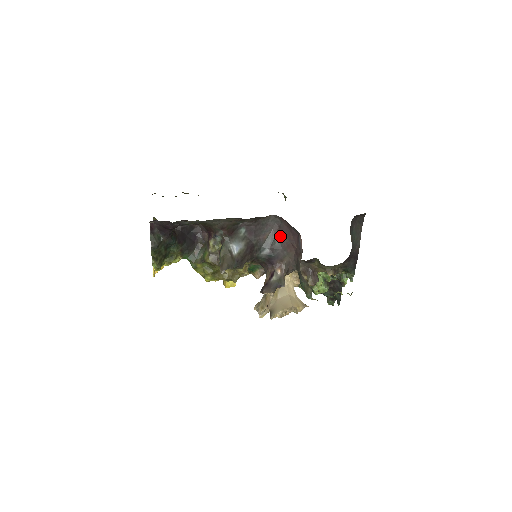
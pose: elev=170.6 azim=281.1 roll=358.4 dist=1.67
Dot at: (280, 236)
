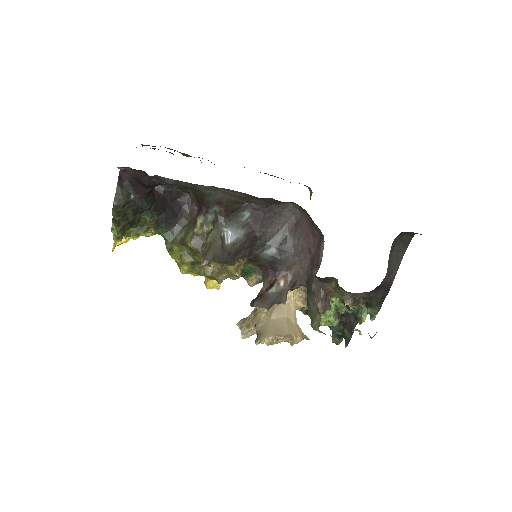
Dot at: (295, 234)
